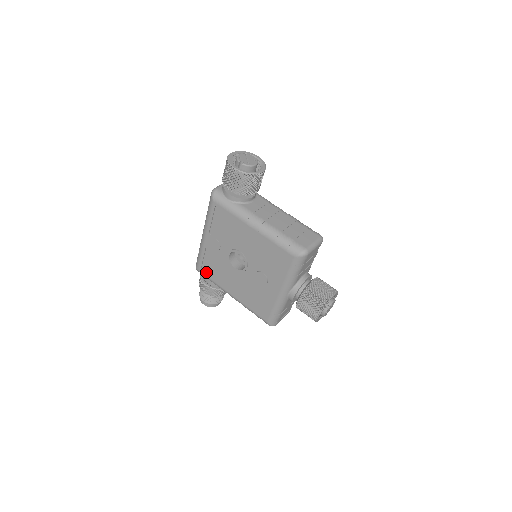
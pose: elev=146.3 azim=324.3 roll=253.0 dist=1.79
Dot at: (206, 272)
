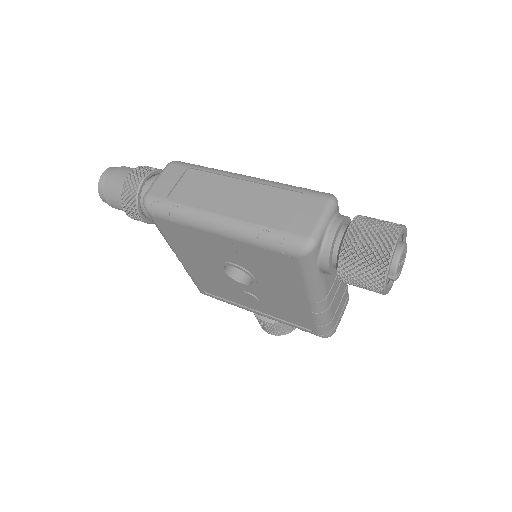
Dot at: (163, 226)
